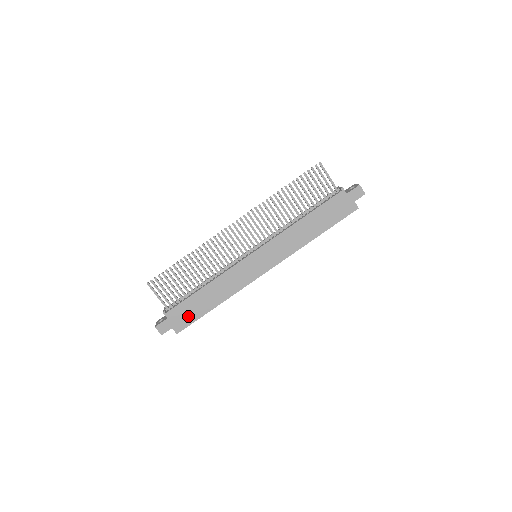
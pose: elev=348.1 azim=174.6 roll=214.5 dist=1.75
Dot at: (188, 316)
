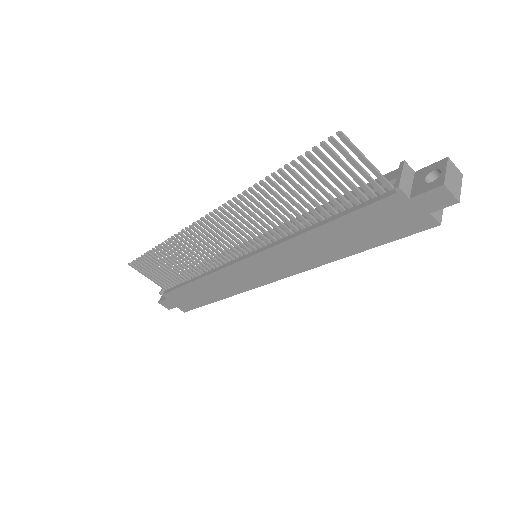
Dot at: (189, 302)
